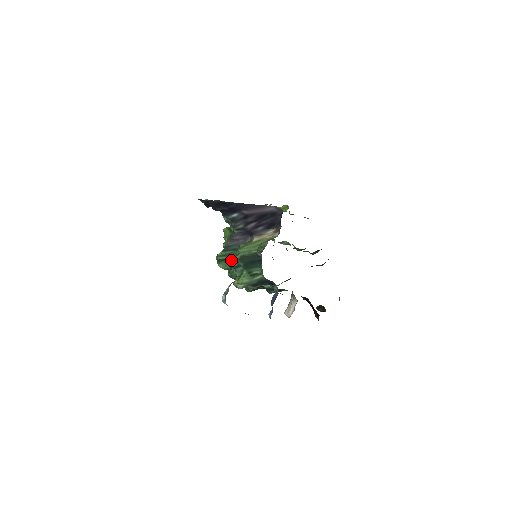
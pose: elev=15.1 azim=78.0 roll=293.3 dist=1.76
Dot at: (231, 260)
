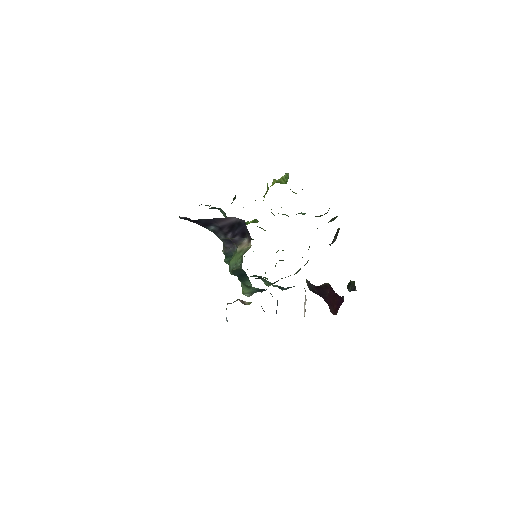
Dot at: occluded
